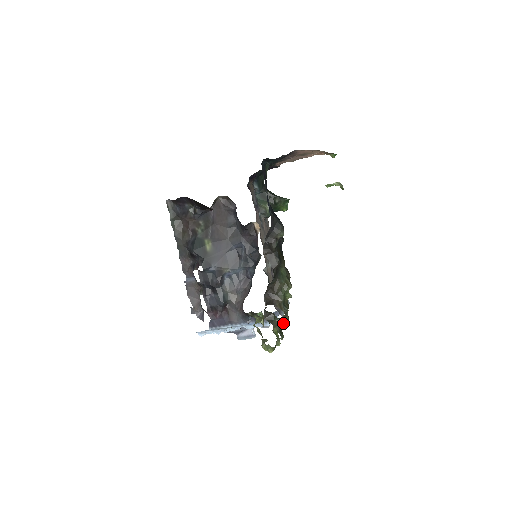
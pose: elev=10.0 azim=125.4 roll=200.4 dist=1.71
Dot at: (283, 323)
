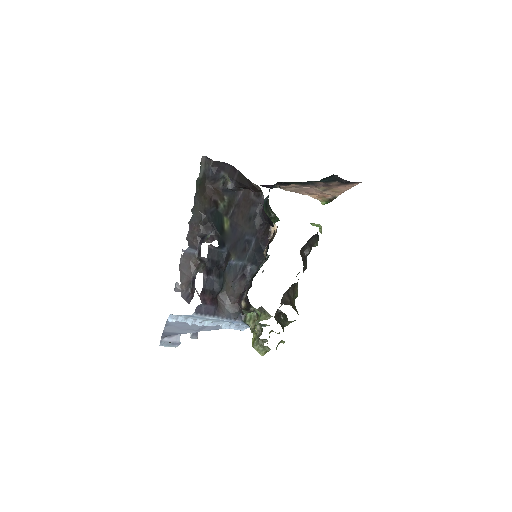
Dot at: occluded
